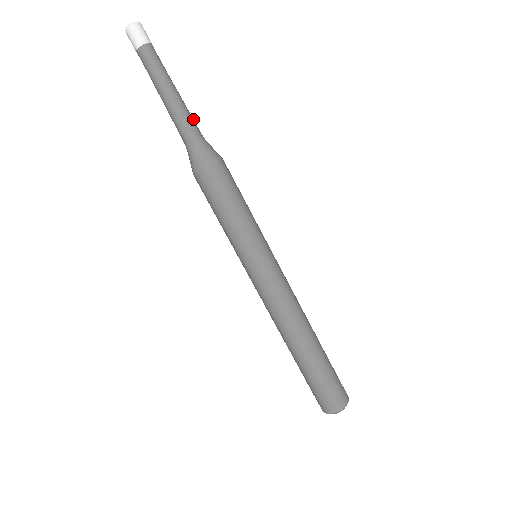
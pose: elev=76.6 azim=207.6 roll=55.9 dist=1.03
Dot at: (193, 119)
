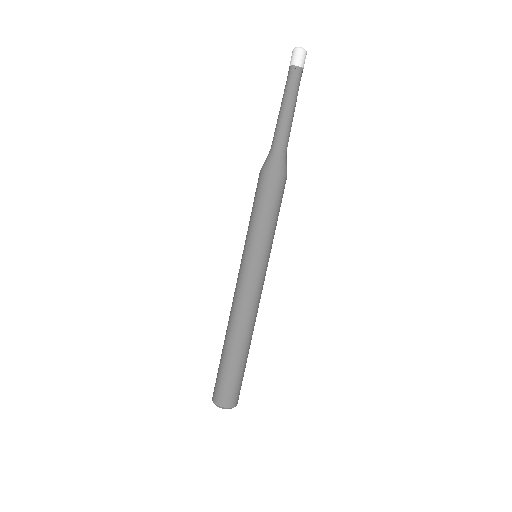
Dot at: (288, 135)
